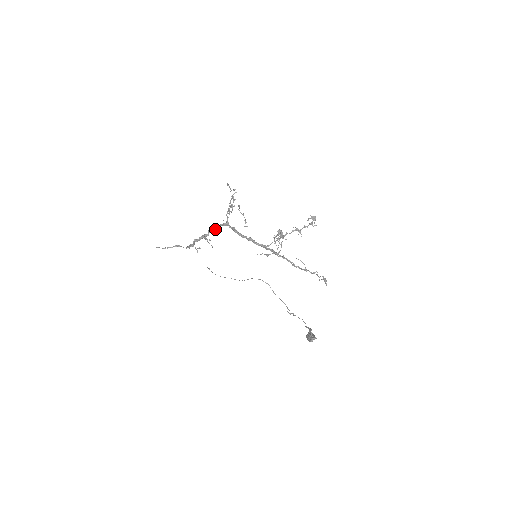
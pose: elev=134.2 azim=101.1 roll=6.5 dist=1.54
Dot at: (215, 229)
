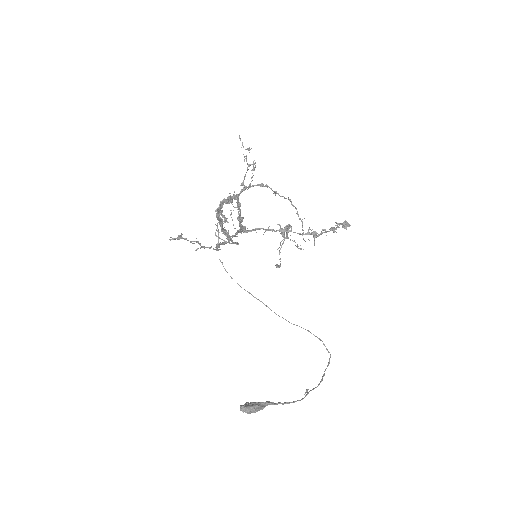
Dot at: (226, 202)
